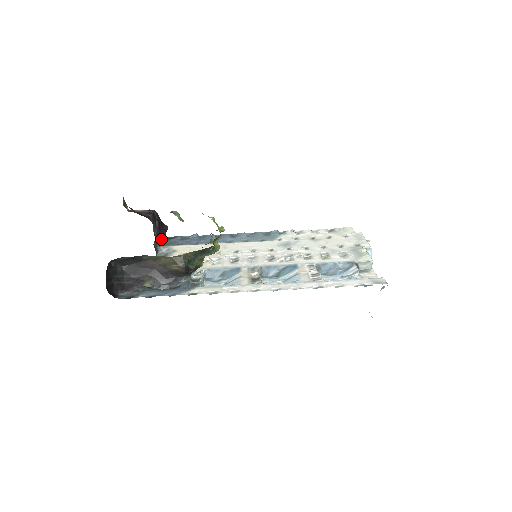
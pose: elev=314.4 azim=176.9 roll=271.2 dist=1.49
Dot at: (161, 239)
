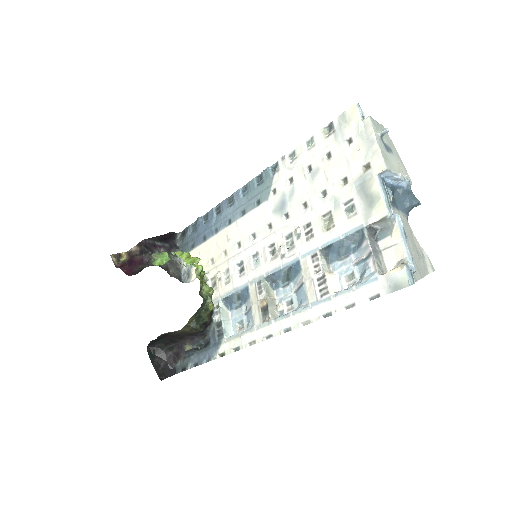
Dot at: (177, 243)
